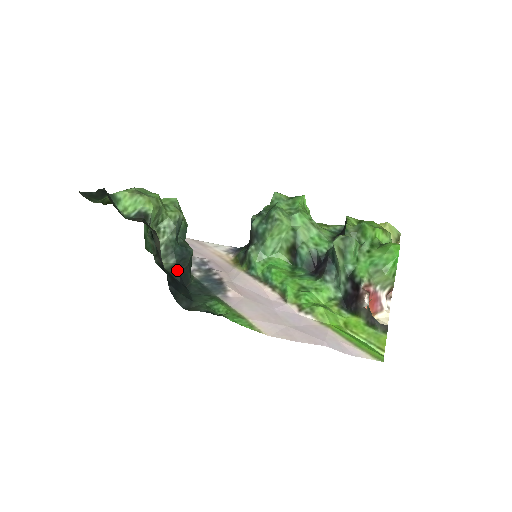
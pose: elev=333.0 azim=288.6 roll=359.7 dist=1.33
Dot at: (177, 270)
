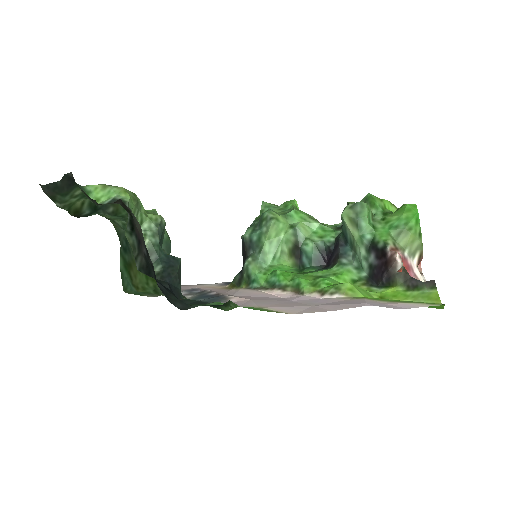
Dot at: (165, 278)
